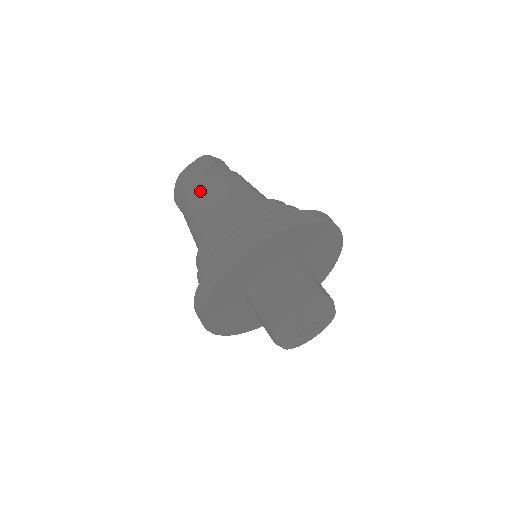
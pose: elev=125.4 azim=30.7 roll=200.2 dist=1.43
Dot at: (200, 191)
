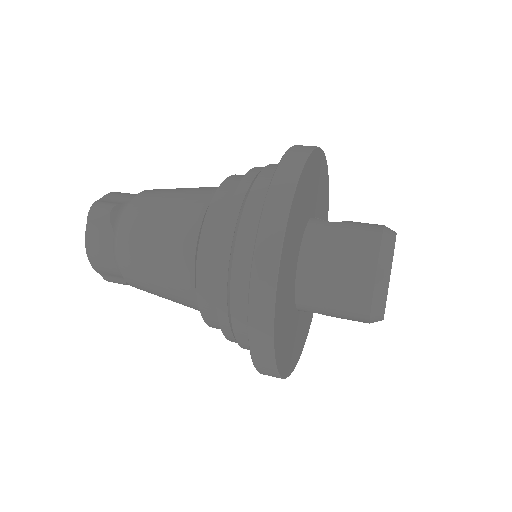
Dot at: (132, 252)
